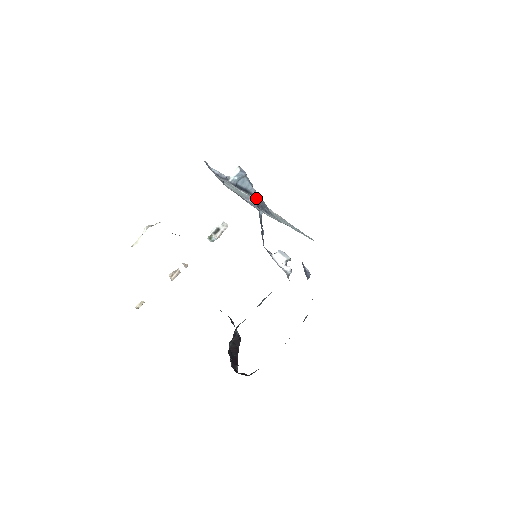
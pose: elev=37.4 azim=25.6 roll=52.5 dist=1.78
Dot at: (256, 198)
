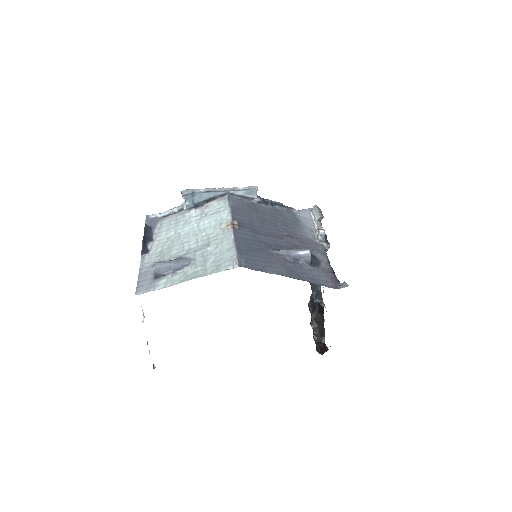
Dot at: (154, 268)
